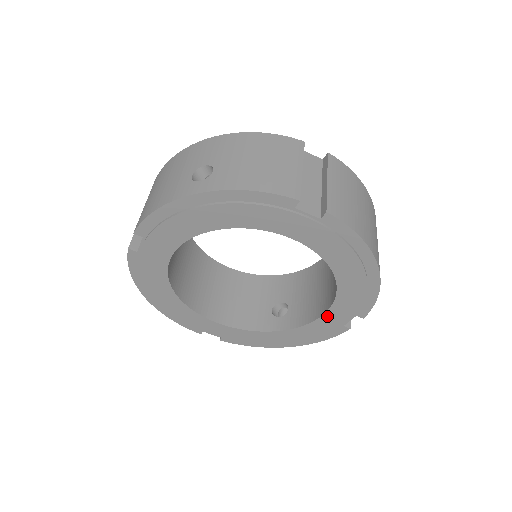
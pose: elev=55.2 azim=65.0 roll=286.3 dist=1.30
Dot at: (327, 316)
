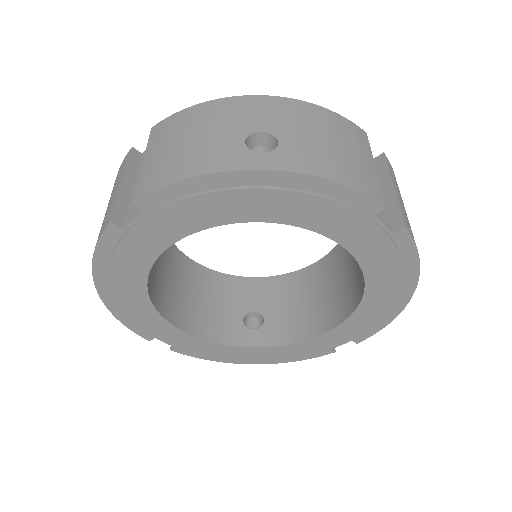
Dot at: (322, 337)
